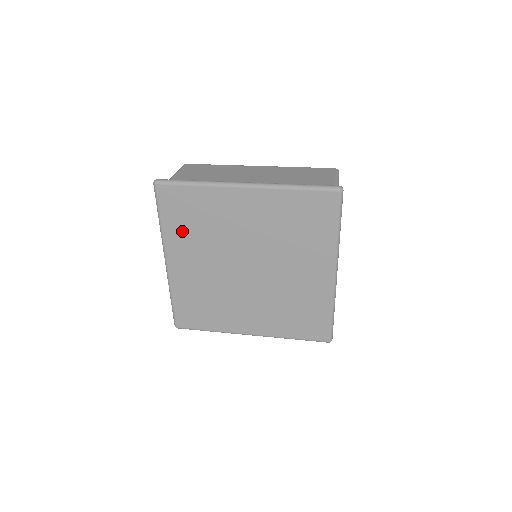
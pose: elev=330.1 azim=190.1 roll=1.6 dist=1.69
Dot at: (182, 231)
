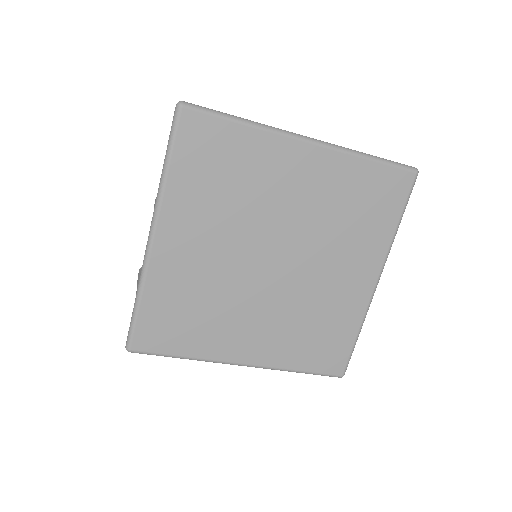
Dot at: (197, 190)
